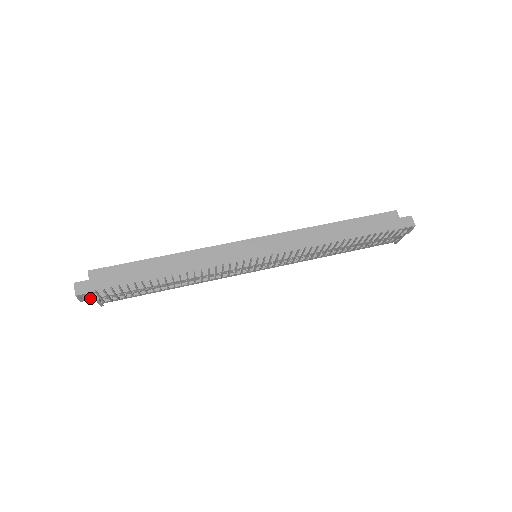
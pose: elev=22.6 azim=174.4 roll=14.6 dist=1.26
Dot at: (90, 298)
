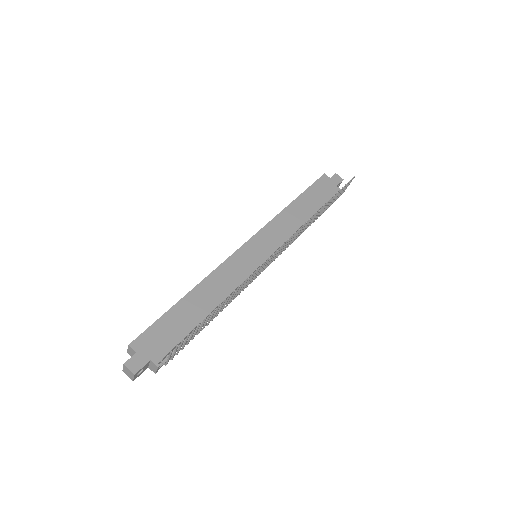
Dot at: (141, 372)
